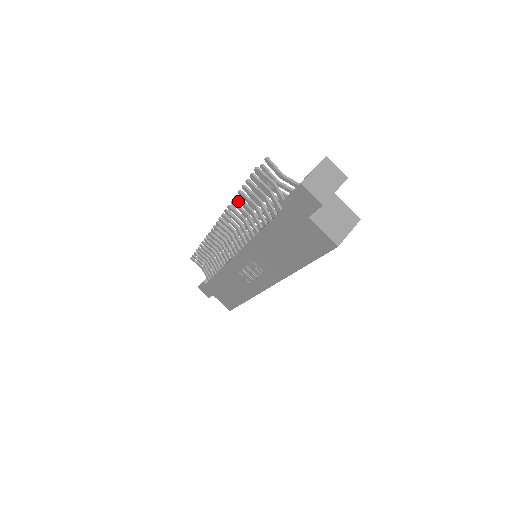
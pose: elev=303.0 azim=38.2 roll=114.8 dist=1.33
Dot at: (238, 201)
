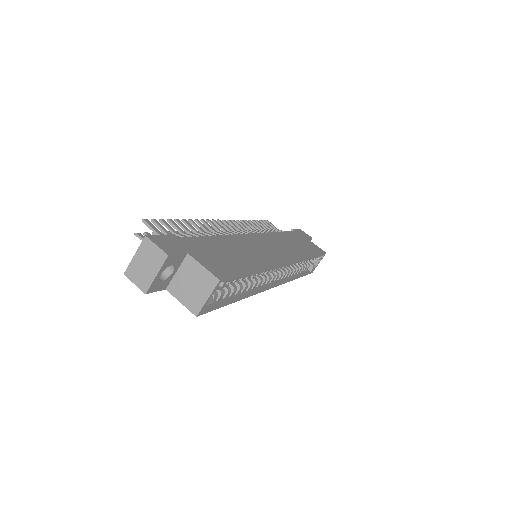
Dot at: occluded
